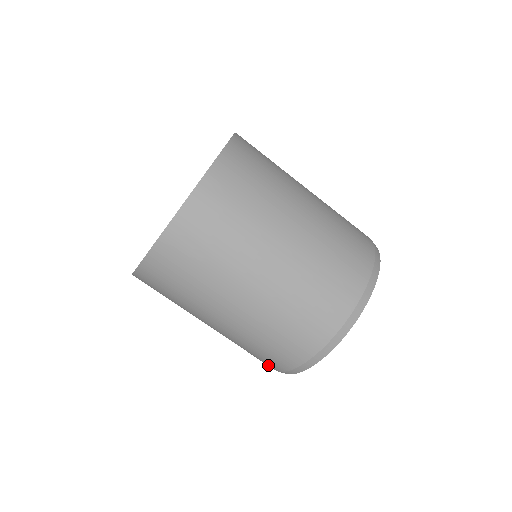
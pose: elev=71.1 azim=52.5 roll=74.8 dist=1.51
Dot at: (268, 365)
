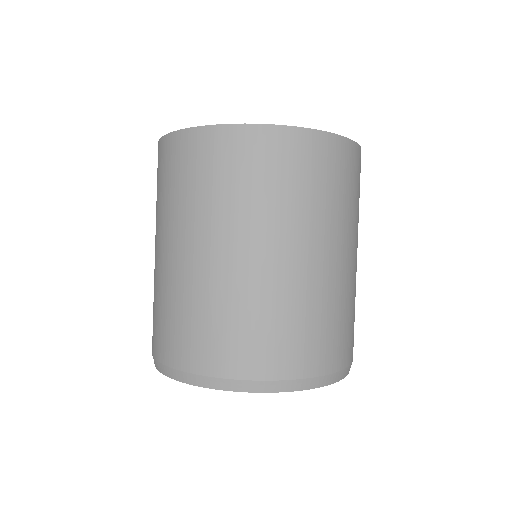
Dot at: (223, 362)
